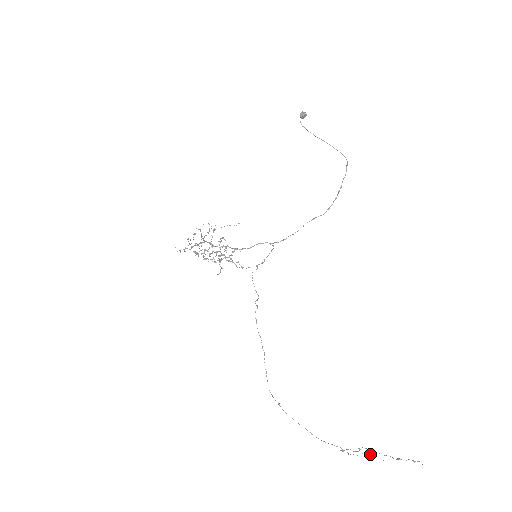
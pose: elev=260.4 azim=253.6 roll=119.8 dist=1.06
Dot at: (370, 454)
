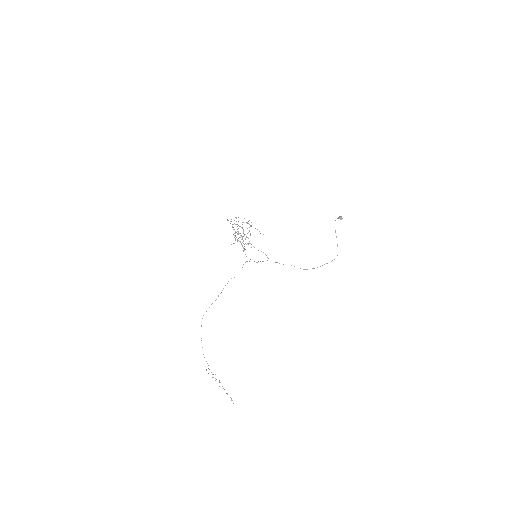
Dot at: occluded
